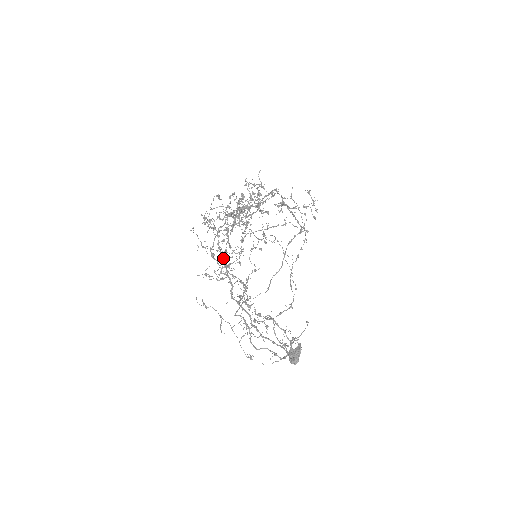
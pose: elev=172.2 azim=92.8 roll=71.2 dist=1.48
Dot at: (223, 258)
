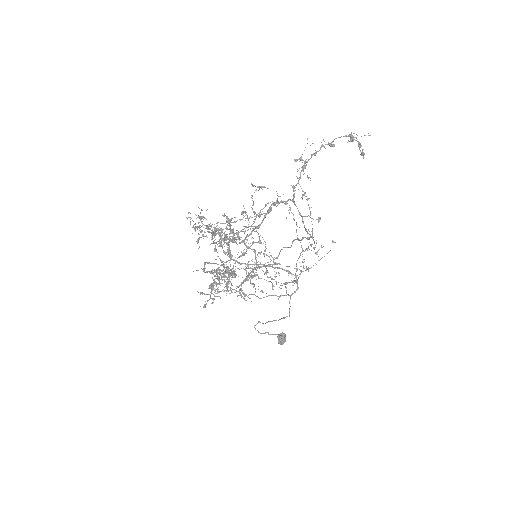
Dot at: occluded
